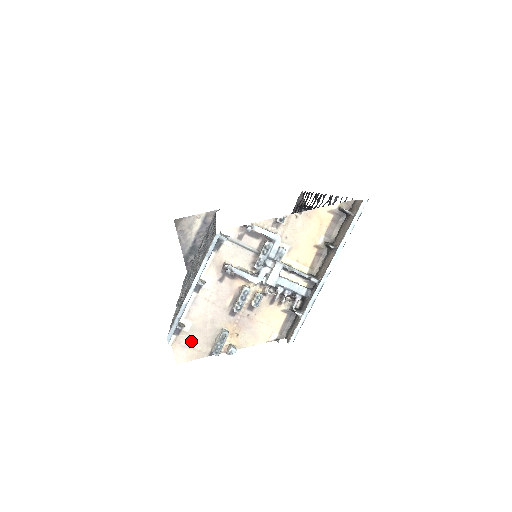
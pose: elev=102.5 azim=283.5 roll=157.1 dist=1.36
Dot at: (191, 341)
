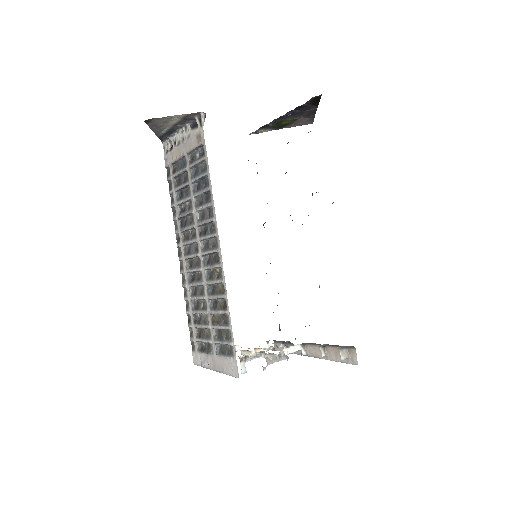
Dot at: occluded
